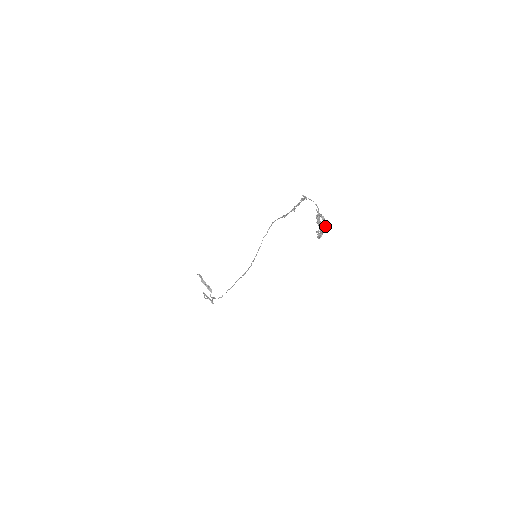
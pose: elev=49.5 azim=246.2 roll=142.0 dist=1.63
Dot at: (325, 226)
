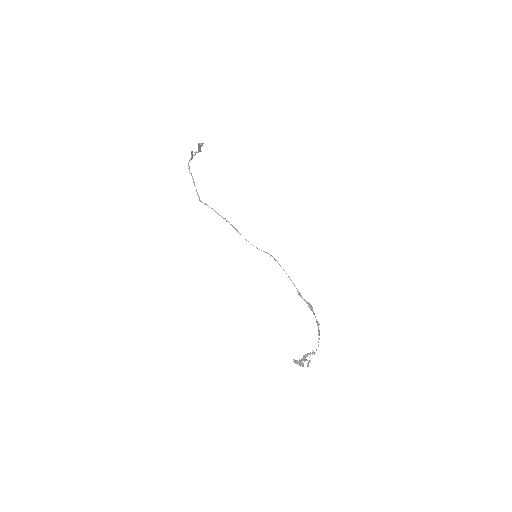
Dot at: occluded
